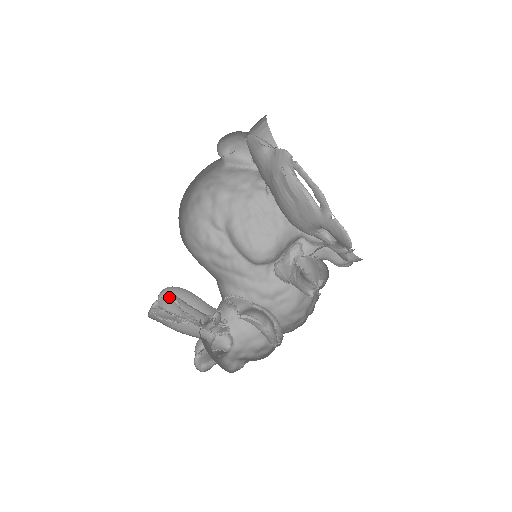
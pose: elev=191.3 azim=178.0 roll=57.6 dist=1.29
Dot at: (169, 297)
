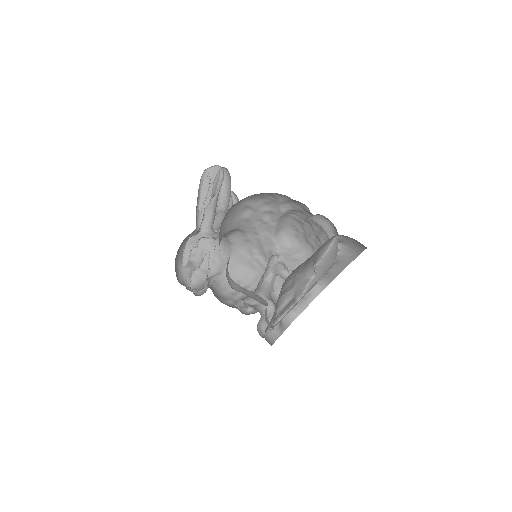
Dot at: (229, 175)
